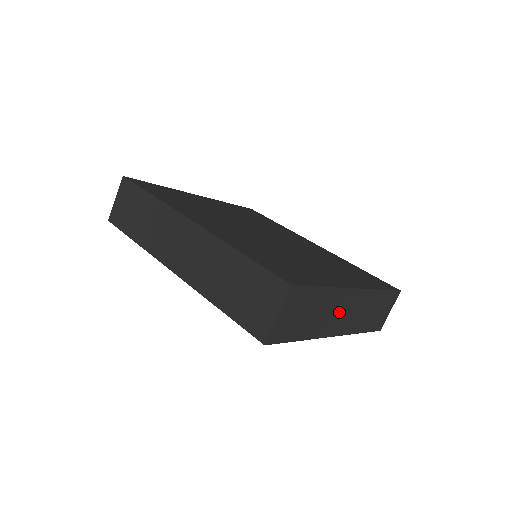
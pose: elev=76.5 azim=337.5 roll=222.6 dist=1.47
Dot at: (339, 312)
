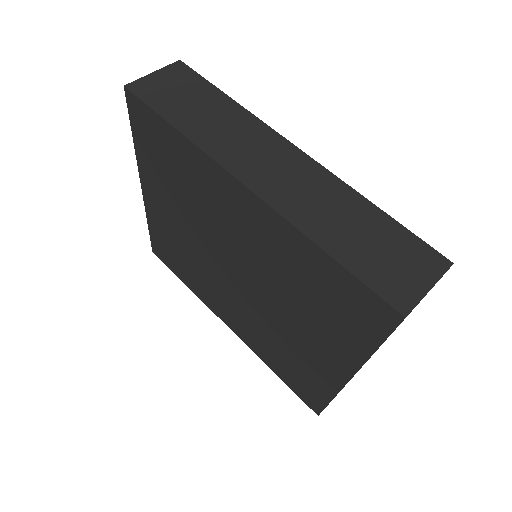
Dot at: occluded
